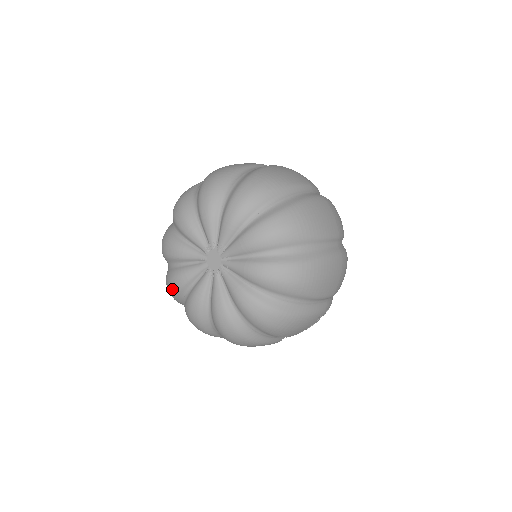
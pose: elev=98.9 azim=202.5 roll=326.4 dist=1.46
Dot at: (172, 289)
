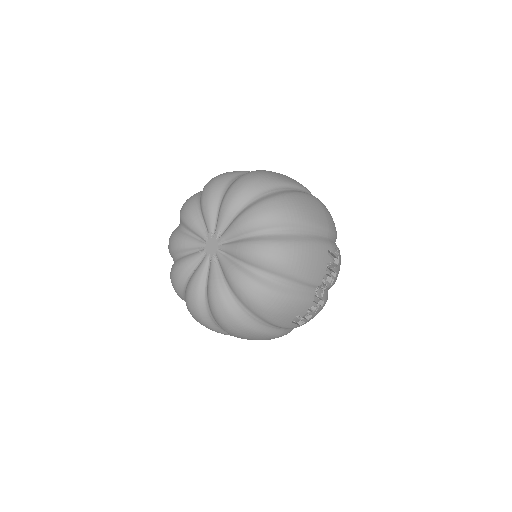
Dot at: (193, 303)
